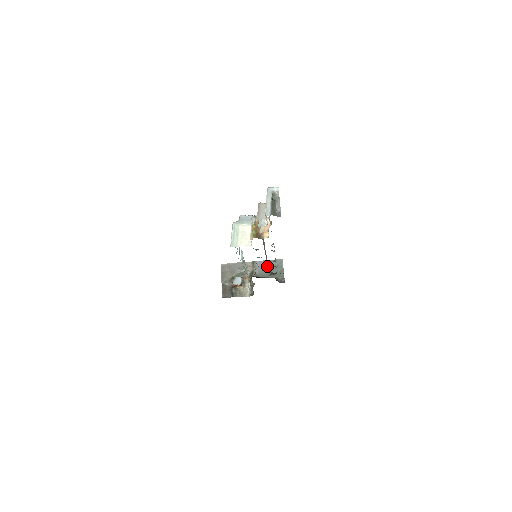
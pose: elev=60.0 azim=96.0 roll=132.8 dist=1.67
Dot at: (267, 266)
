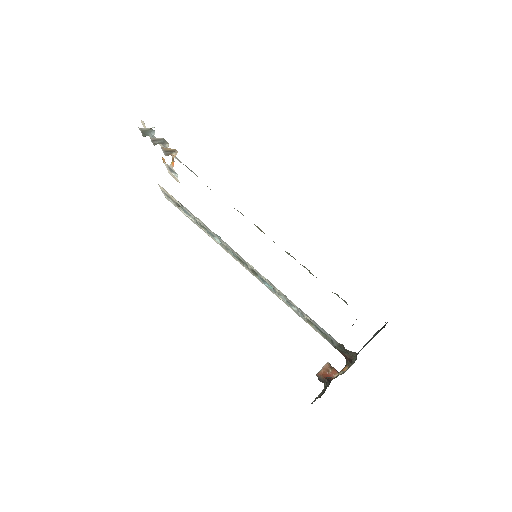
Dot at: (362, 348)
